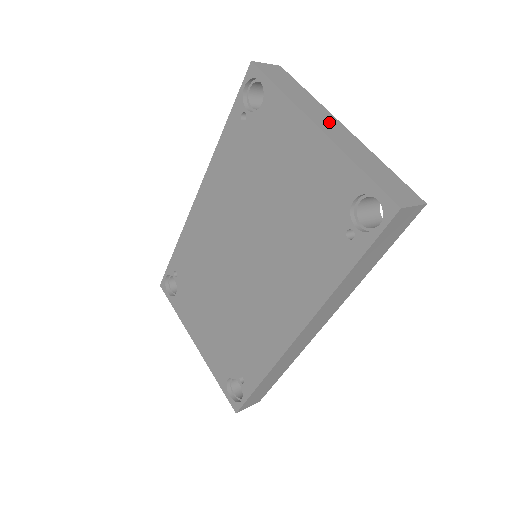
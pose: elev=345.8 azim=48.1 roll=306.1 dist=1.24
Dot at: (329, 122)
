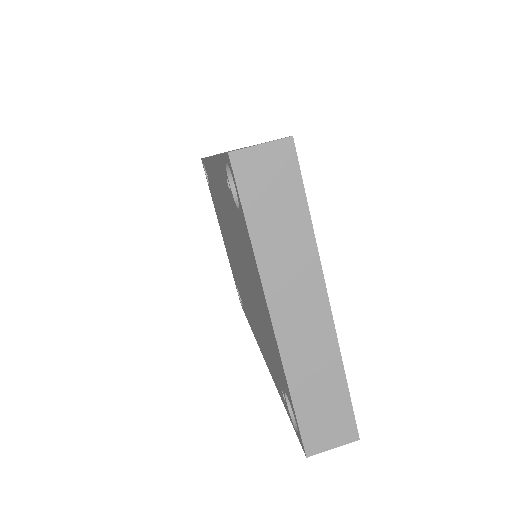
Dot at: (302, 300)
